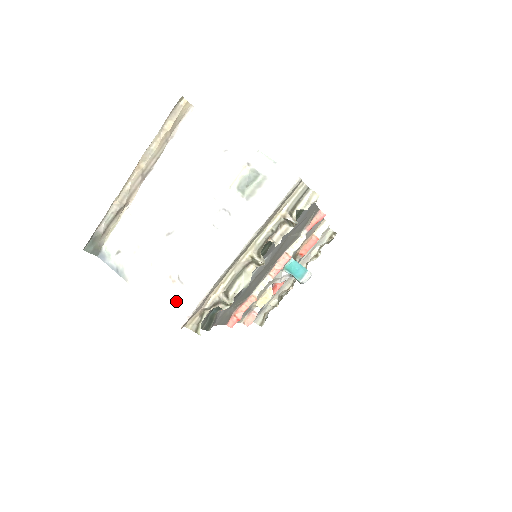
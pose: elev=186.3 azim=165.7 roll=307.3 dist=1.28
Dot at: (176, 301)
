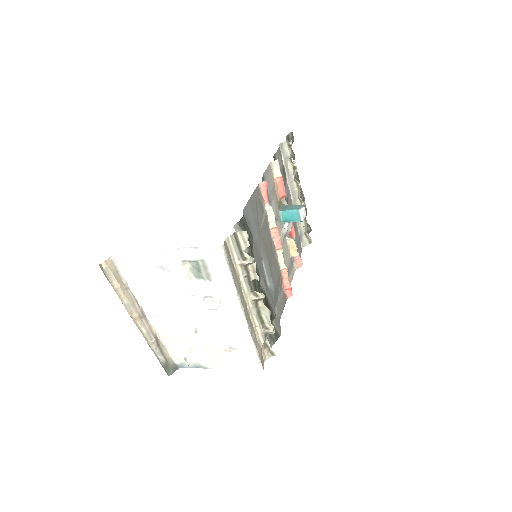
Dot at: (244, 360)
